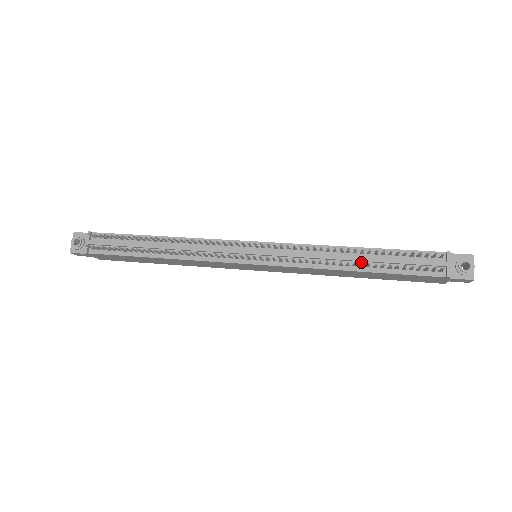
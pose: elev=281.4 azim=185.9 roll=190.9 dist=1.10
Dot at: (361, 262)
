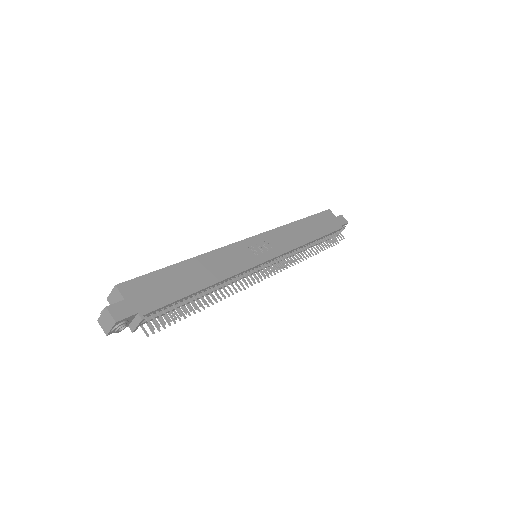
Dot at: occluded
